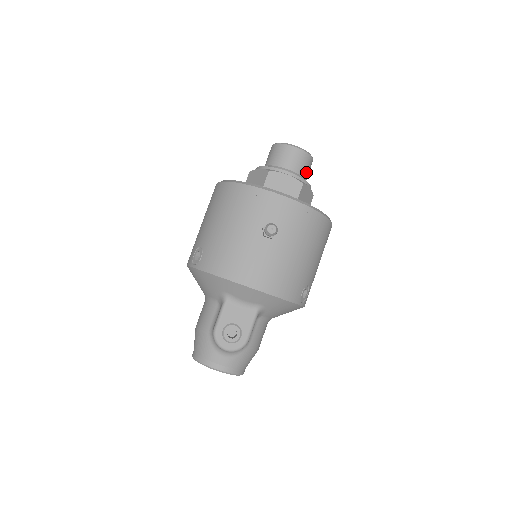
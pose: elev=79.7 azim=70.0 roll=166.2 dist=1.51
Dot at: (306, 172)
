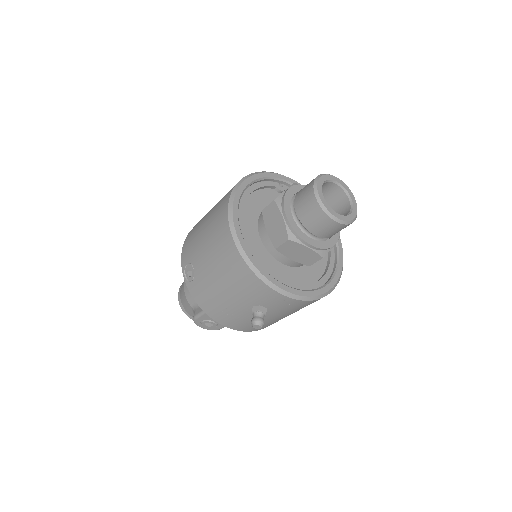
Dot at: occluded
